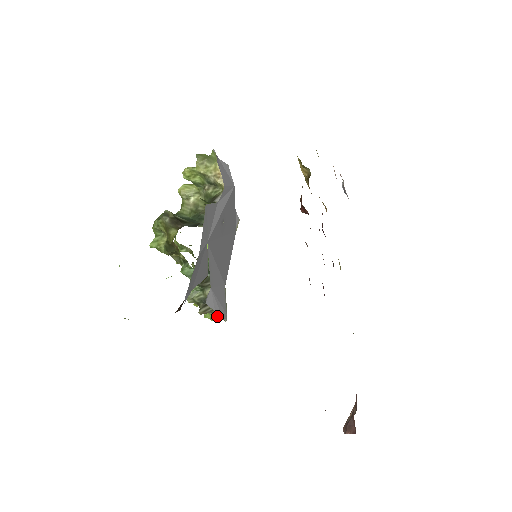
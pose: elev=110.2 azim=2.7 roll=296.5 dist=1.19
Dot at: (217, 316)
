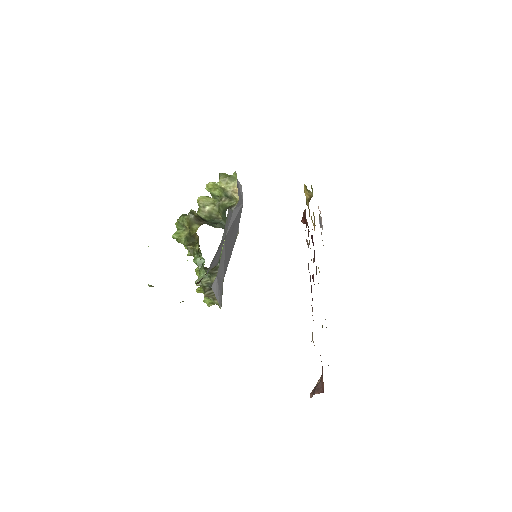
Dot at: (215, 302)
